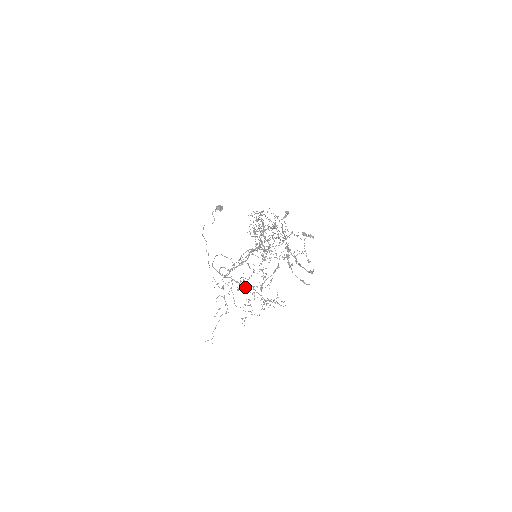
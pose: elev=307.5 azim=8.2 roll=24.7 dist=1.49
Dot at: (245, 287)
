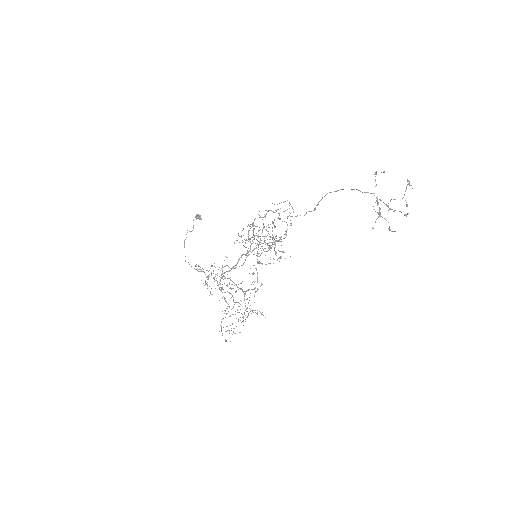
Dot at: (242, 290)
